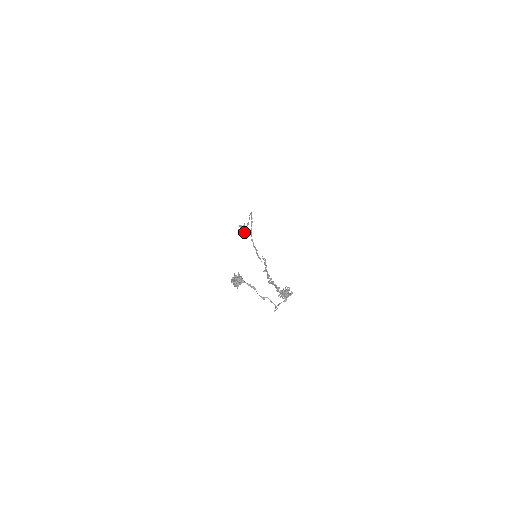
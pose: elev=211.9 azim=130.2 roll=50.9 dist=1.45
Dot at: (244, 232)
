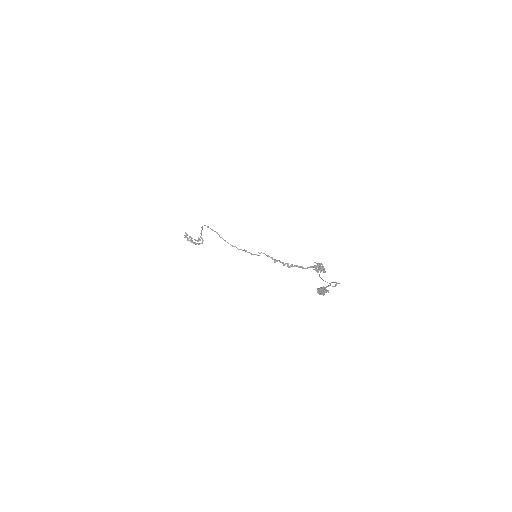
Dot at: (199, 240)
